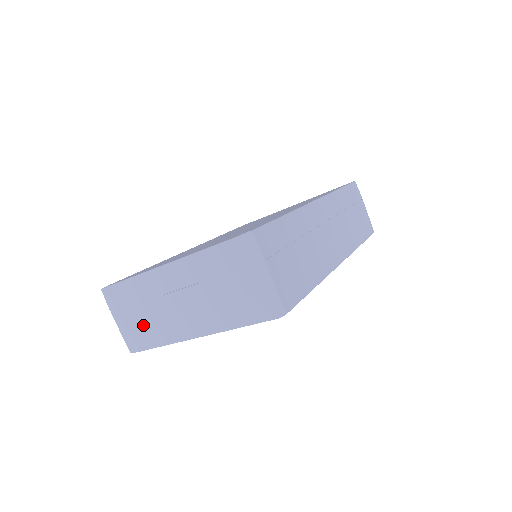
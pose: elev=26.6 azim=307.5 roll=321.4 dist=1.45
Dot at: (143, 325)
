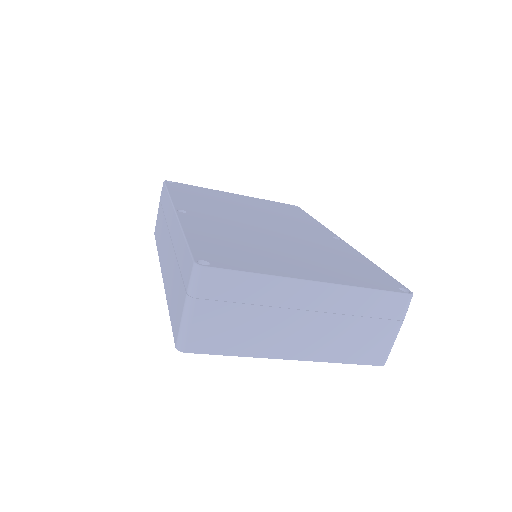
Dot at: (234, 328)
